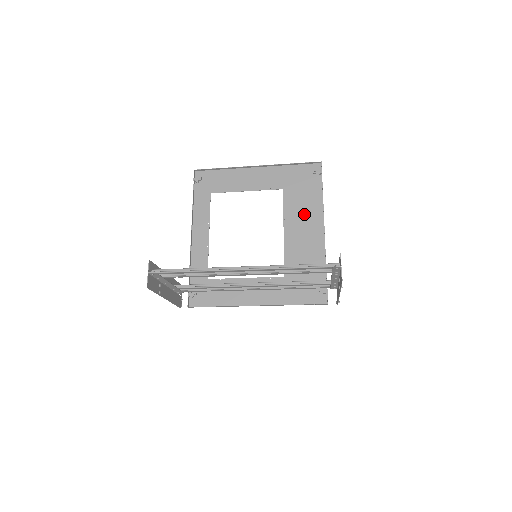
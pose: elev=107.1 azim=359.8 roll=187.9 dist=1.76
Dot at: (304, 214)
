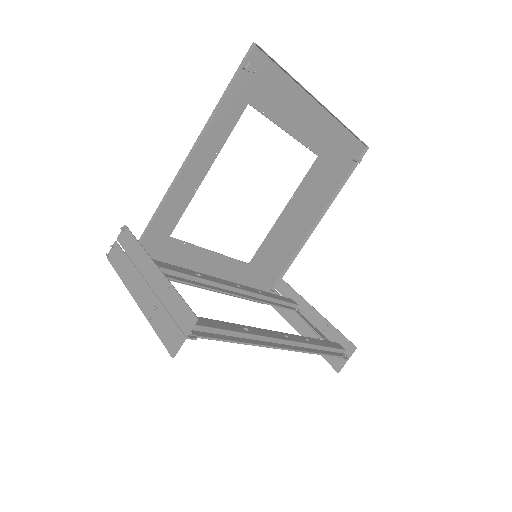
Dot at: (312, 200)
